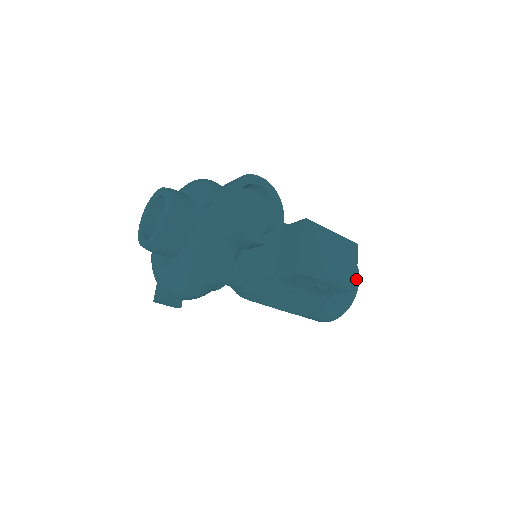
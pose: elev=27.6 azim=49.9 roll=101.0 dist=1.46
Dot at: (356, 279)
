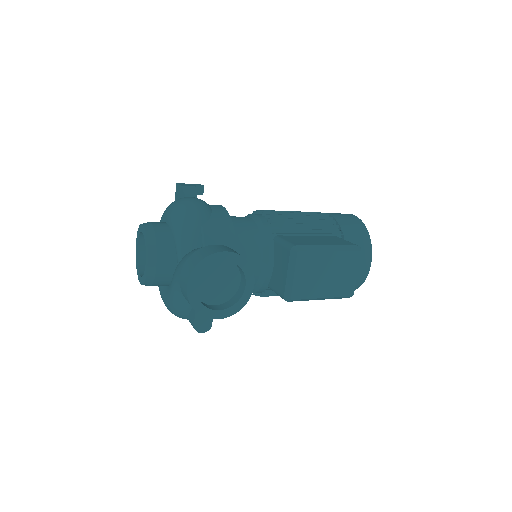
Dot at: (354, 288)
